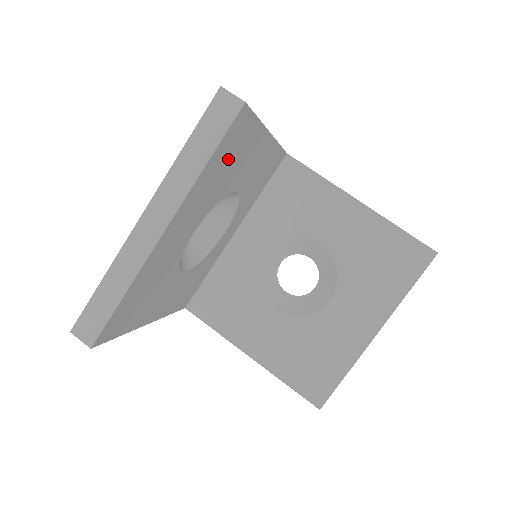
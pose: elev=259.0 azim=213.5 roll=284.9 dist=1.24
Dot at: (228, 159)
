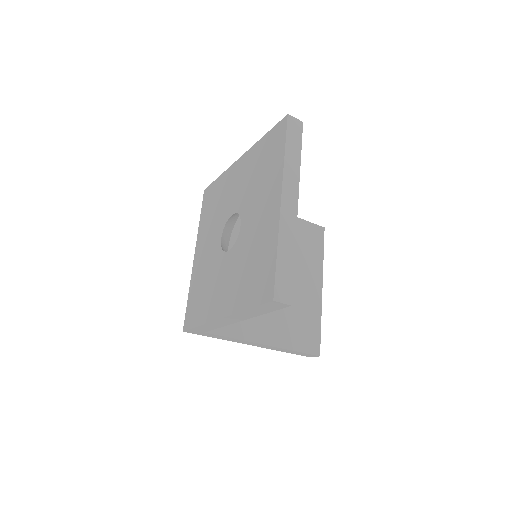
Dot at: occluded
